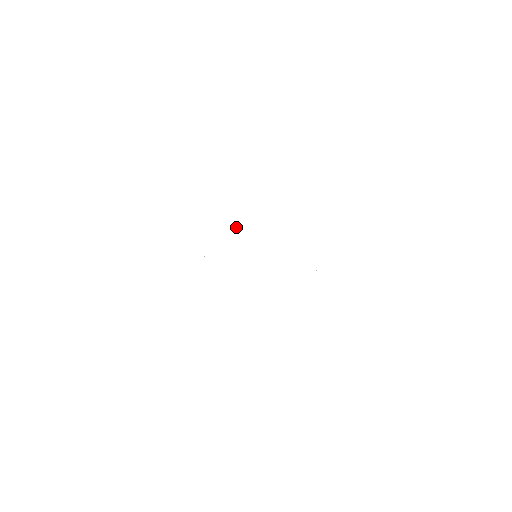
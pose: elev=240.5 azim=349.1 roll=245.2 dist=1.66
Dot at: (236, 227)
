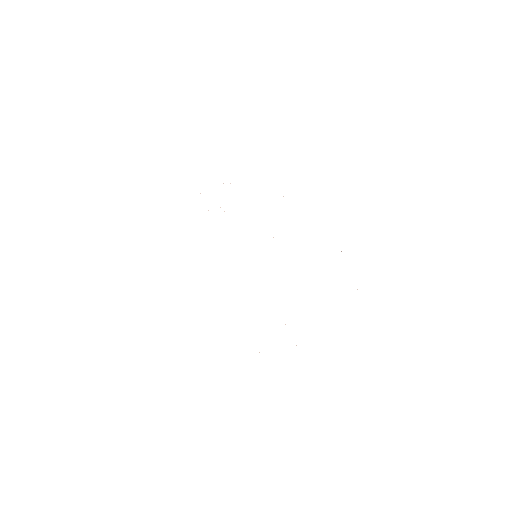
Dot at: occluded
